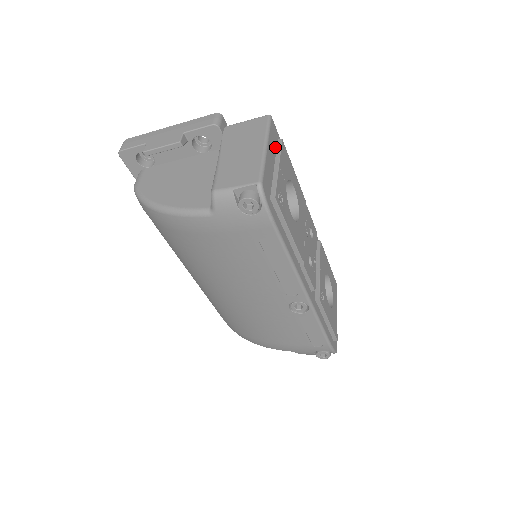
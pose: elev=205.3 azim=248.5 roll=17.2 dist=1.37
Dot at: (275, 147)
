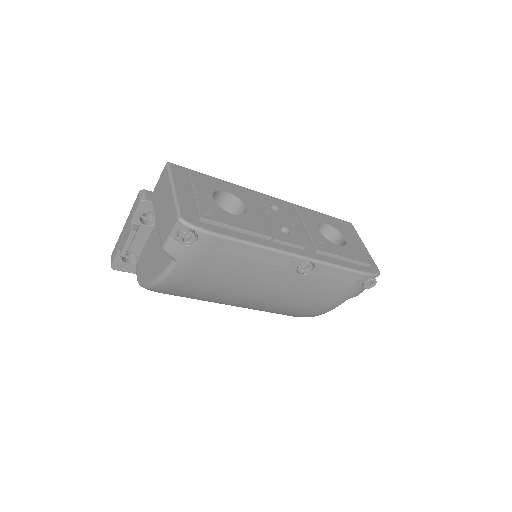
Dot at: (186, 180)
